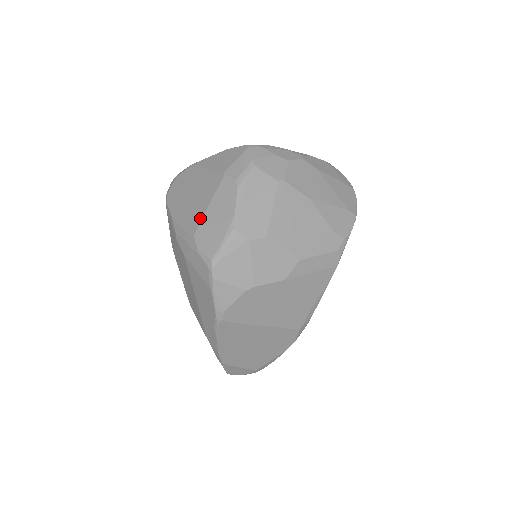
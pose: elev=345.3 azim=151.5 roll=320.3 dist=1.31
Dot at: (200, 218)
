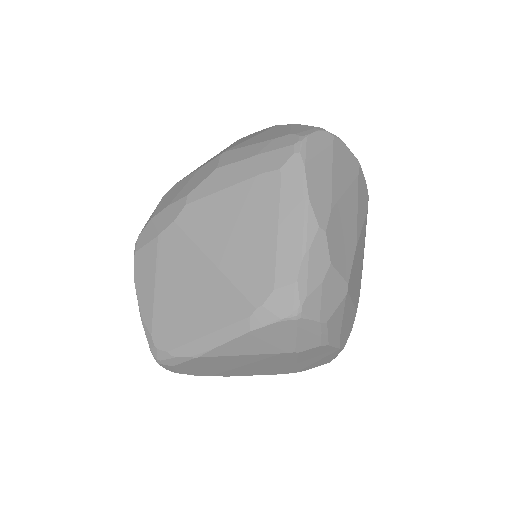
Dot at: (291, 369)
